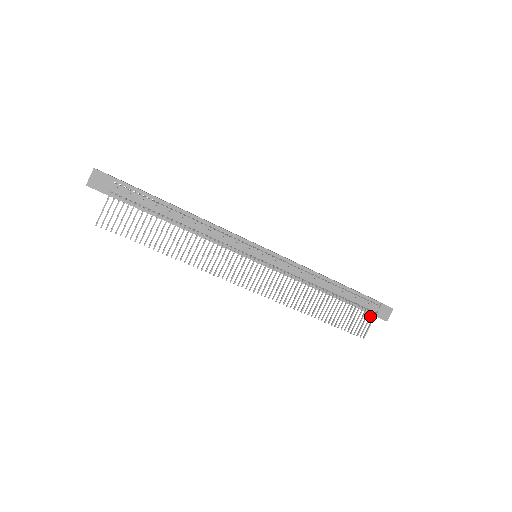
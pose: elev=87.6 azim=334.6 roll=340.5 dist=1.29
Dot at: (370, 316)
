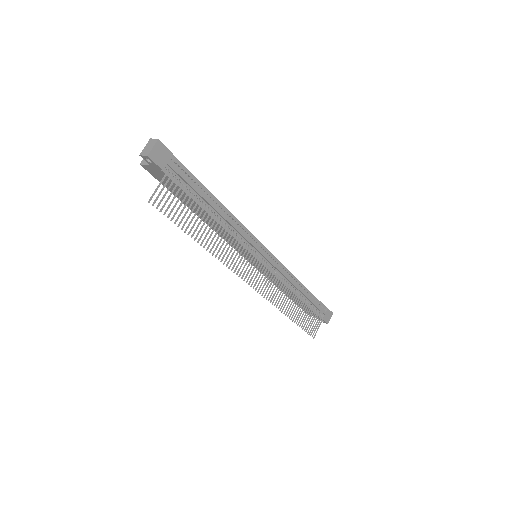
Dot at: occluded
